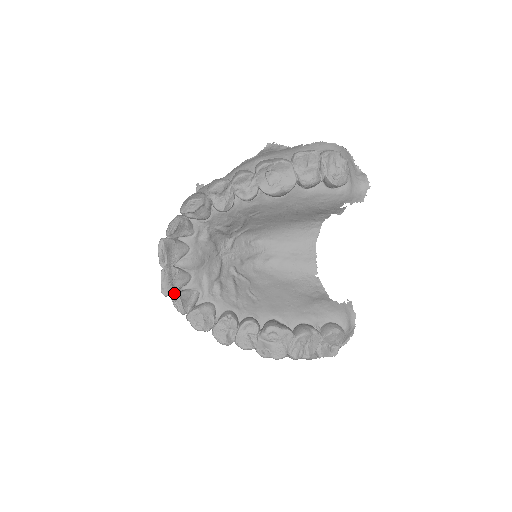
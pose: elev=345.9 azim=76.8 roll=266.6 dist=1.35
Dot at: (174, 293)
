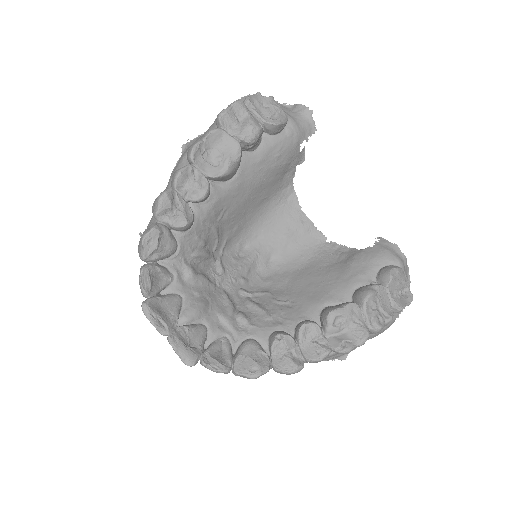
Dot at: (200, 356)
